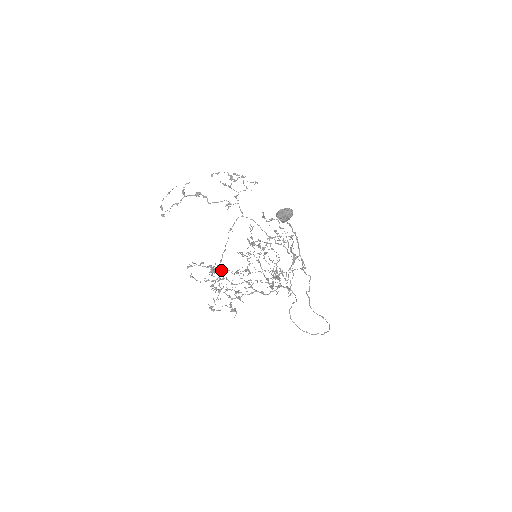
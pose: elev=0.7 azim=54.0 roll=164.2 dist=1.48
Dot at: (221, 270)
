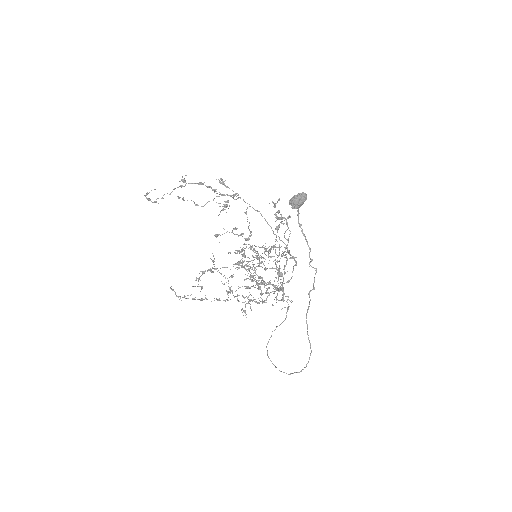
Dot at: (202, 286)
